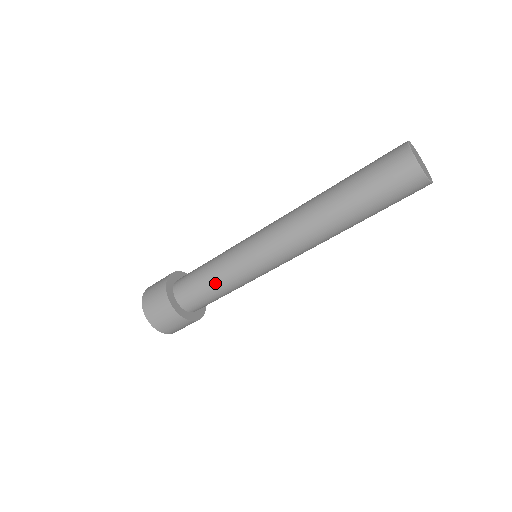
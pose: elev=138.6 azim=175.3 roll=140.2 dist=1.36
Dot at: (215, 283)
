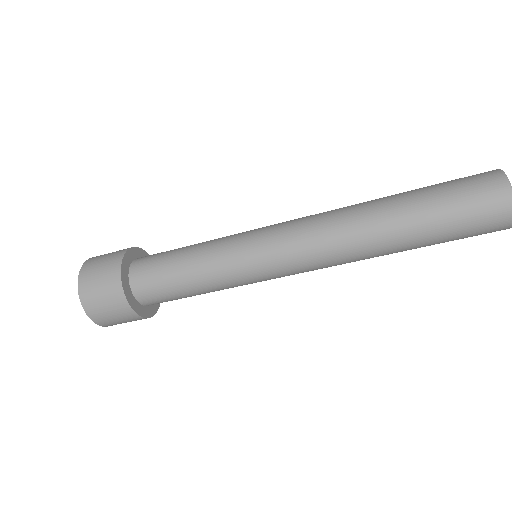
Dot at: (191, 253)
